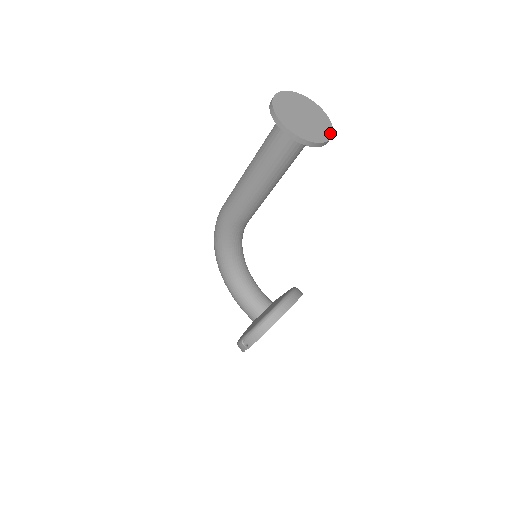
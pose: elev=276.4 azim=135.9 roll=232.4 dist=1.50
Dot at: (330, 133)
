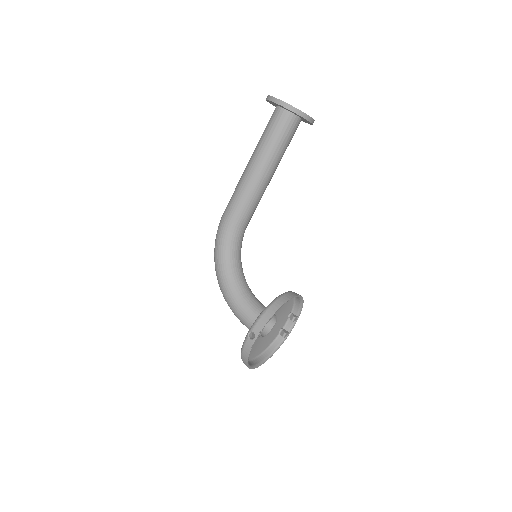
Dot at: occluded
